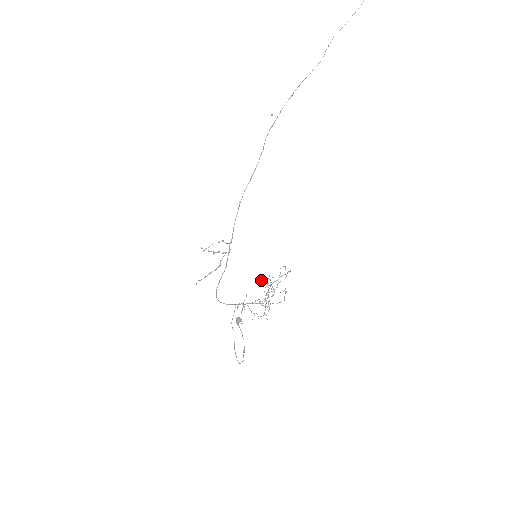
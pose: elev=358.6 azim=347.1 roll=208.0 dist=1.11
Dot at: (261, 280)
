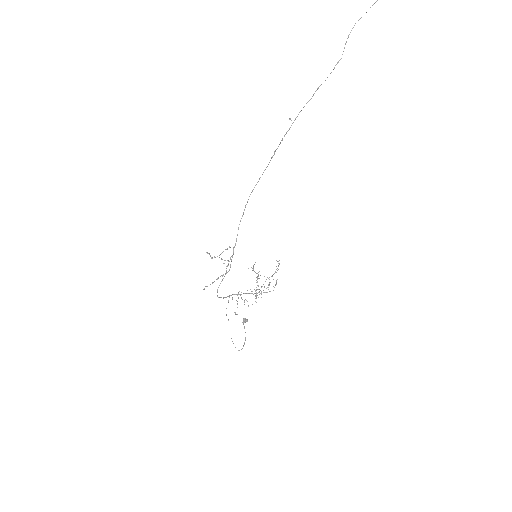
Dot at: occluded
